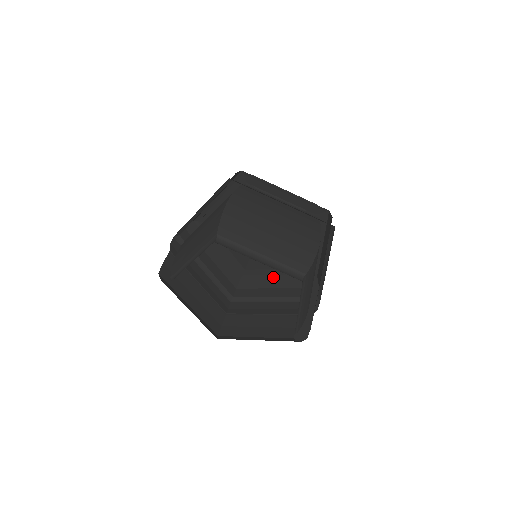
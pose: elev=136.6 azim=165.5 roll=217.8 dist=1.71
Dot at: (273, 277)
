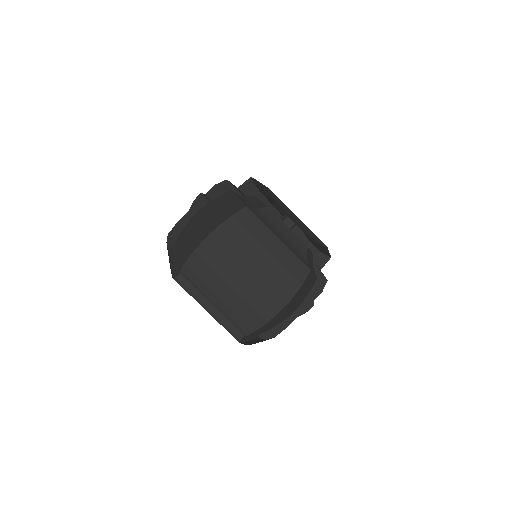
Dot at: occluded
